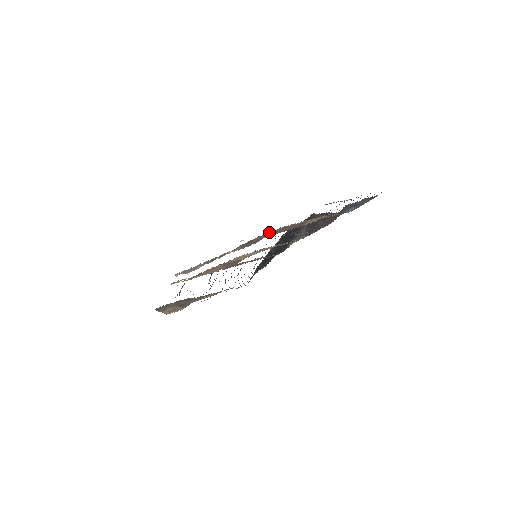
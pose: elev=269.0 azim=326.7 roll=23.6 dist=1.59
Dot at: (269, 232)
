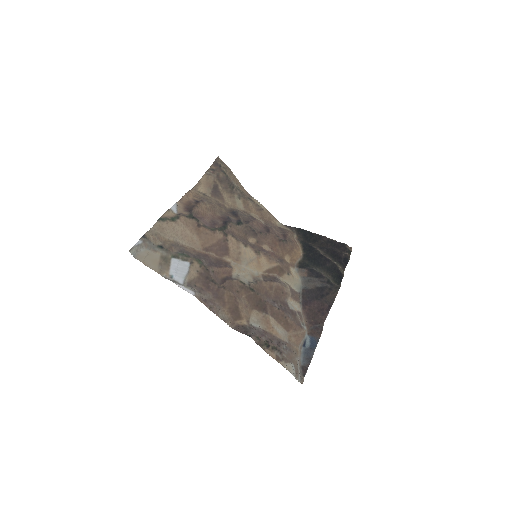
Dot at: (228, 291)
